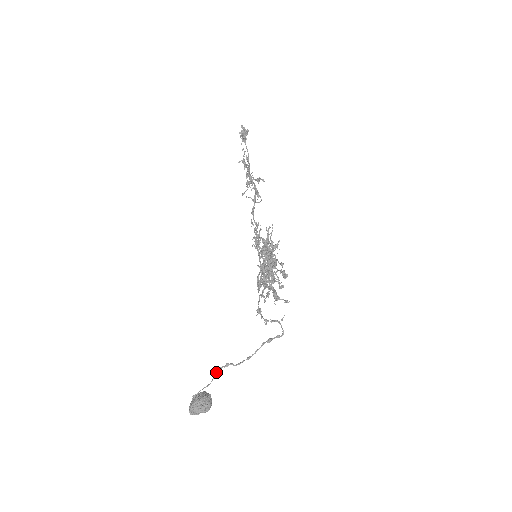
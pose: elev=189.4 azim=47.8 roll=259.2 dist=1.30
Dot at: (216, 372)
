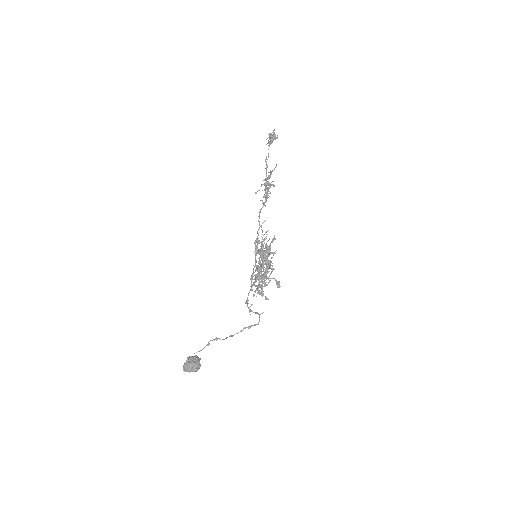
Dot at: (208, 343)
